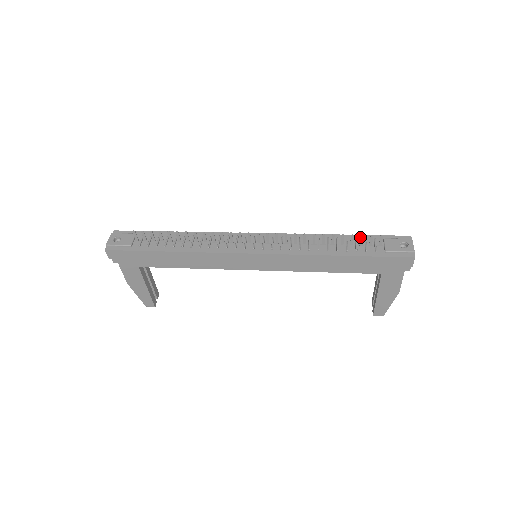
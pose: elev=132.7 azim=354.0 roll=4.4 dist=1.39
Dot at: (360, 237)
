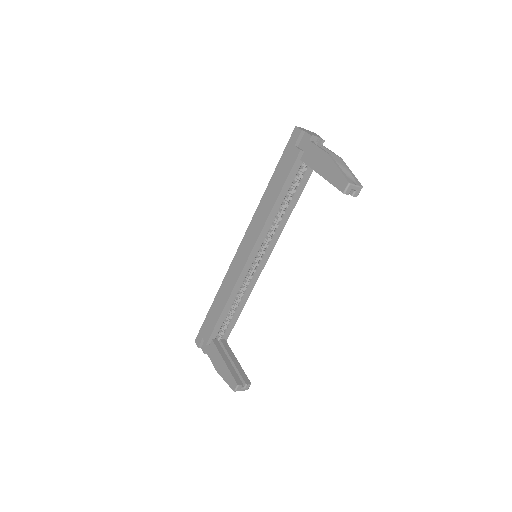
Dot at: occluded
